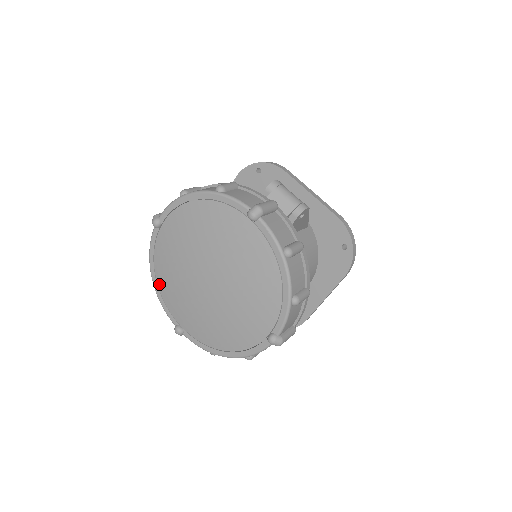
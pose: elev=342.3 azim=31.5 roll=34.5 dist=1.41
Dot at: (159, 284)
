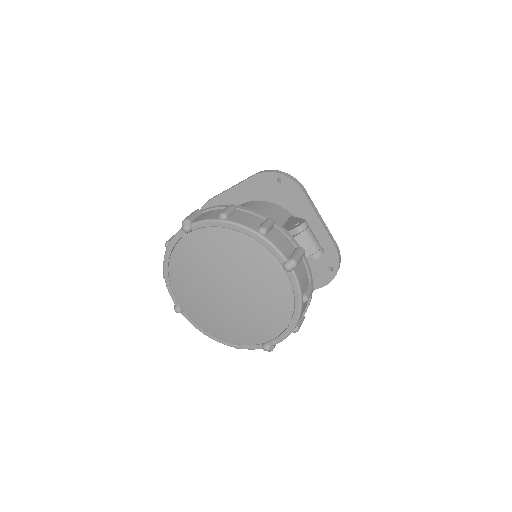
Dot at: (170, 271)
